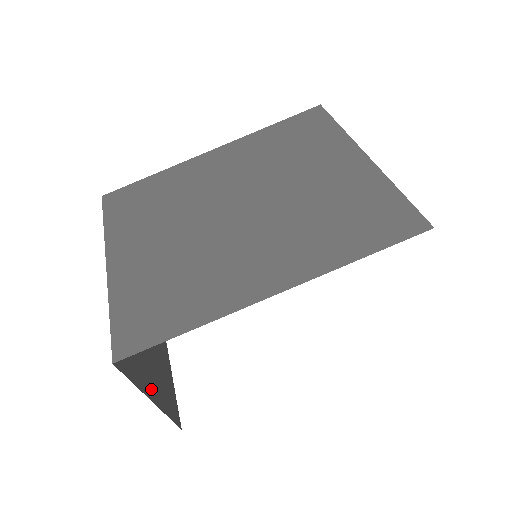
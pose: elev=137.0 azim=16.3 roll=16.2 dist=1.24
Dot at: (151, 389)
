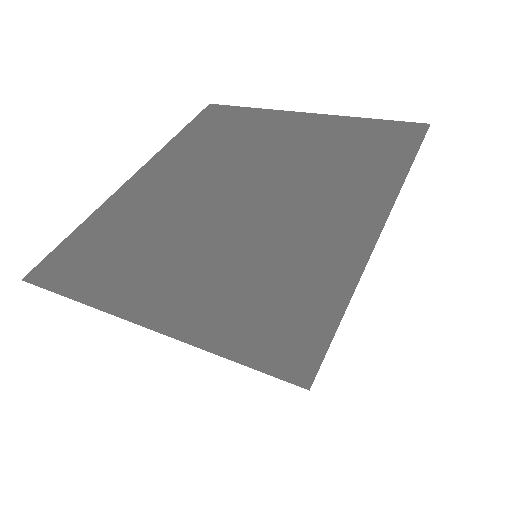
Dot at: occluded
